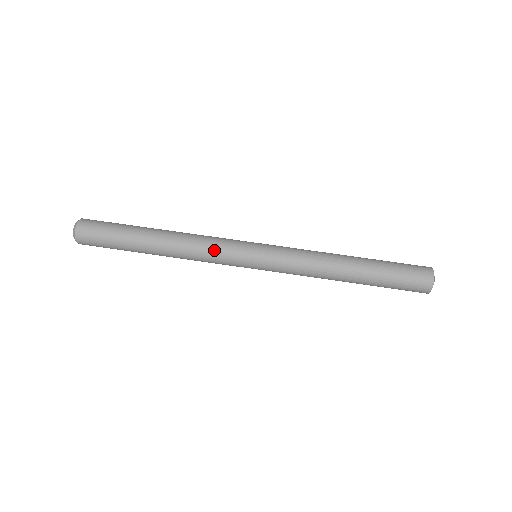
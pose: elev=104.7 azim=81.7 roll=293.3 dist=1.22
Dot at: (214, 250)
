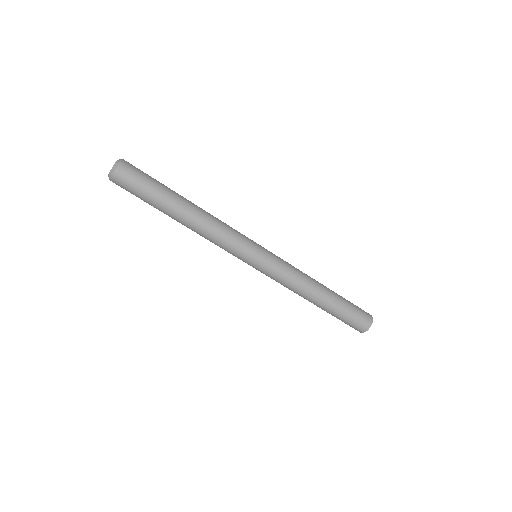
Dot at: occluded
